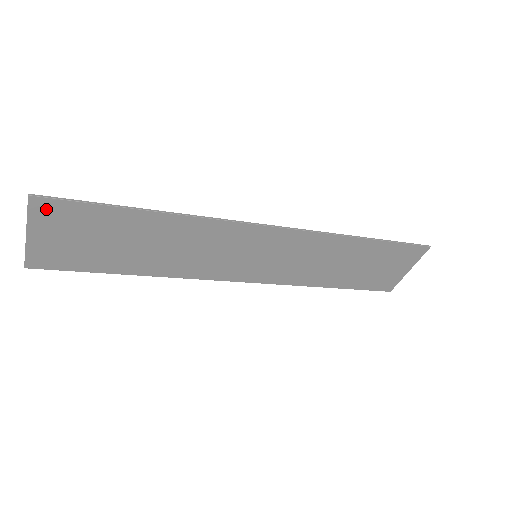
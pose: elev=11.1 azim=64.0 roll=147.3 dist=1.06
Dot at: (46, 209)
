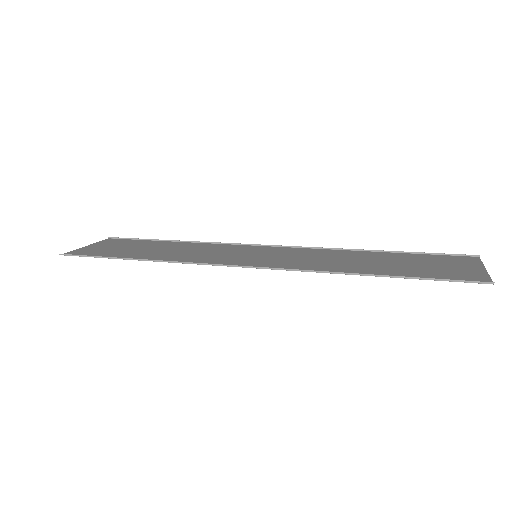
Dot at: (77, 253)
